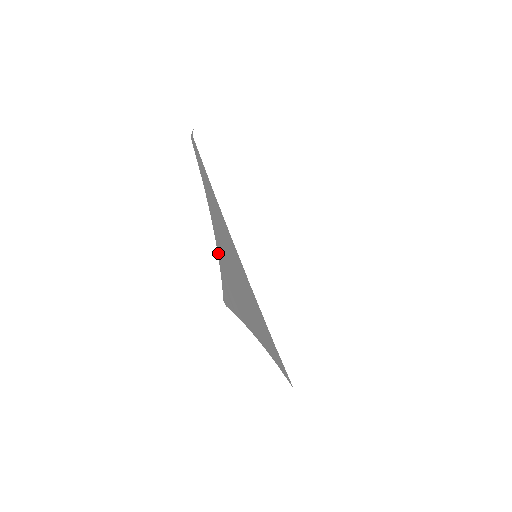
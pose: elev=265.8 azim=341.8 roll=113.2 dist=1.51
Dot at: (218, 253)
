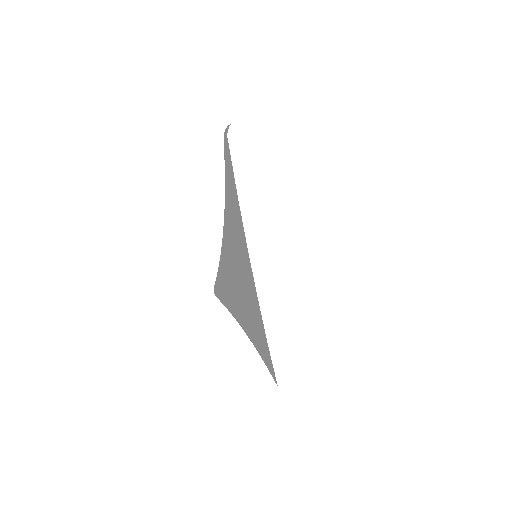
Dot at: (222, 247)
